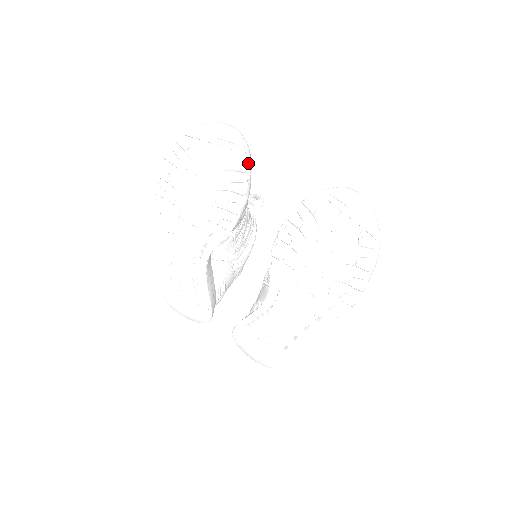
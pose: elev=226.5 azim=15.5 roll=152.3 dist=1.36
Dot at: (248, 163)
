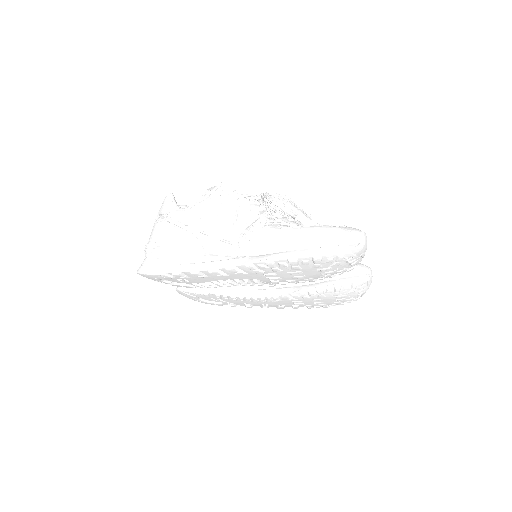
Dot at: occluded
